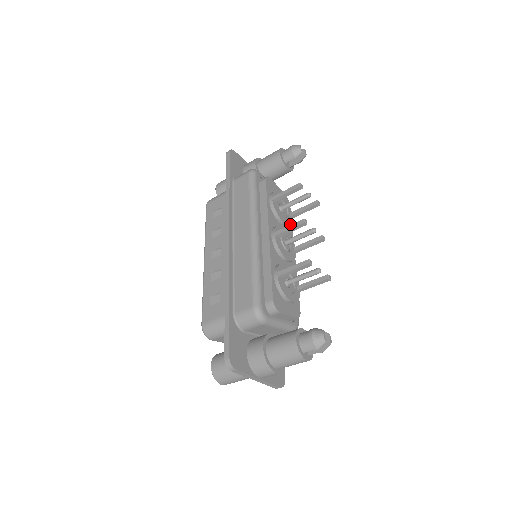
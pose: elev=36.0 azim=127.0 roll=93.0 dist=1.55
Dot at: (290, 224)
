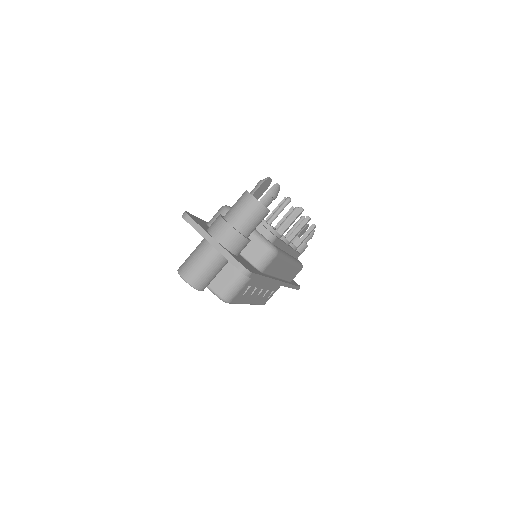
Dot at: (294, 249)
